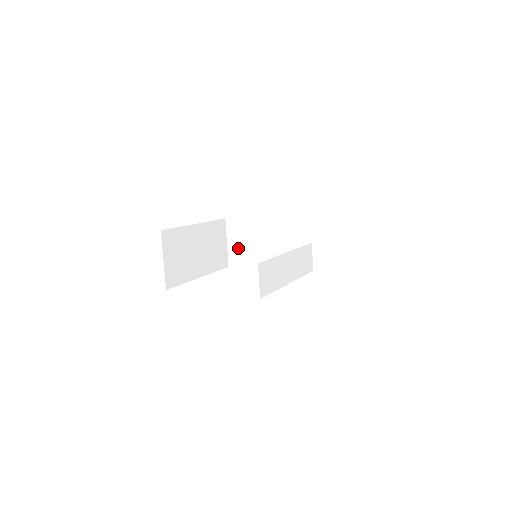
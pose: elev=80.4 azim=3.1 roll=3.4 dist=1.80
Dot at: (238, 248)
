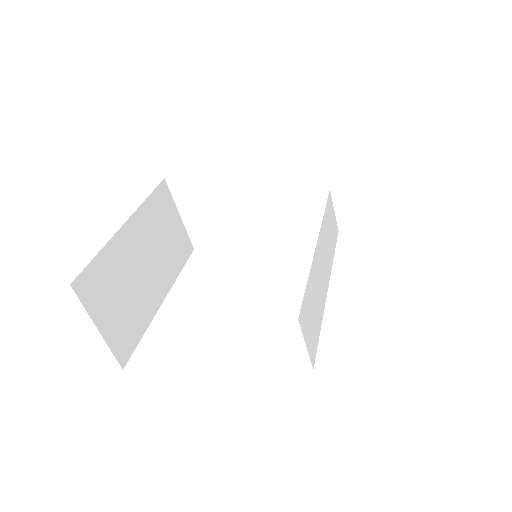
Dot at: (202, 220)
